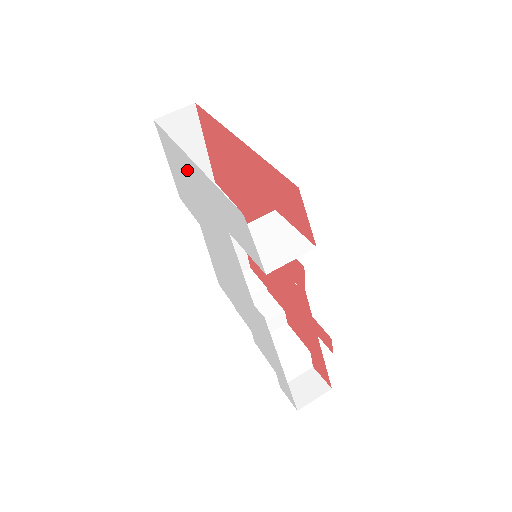
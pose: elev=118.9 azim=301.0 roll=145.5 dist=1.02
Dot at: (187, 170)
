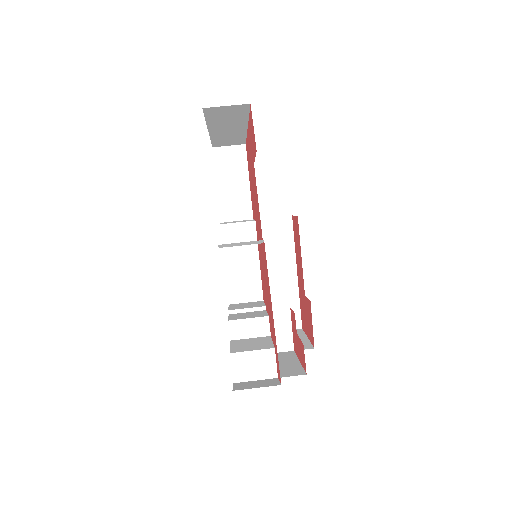
Dot at: occluded
